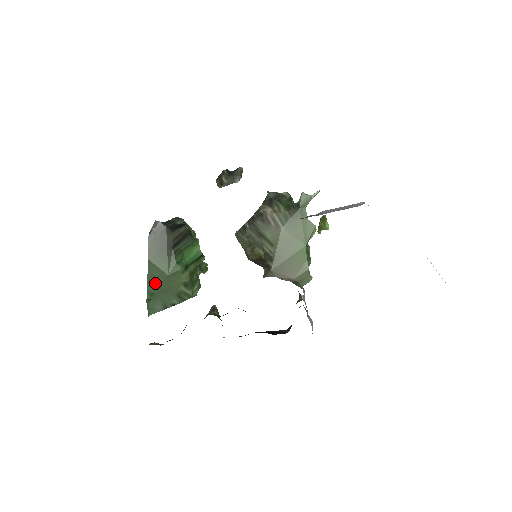
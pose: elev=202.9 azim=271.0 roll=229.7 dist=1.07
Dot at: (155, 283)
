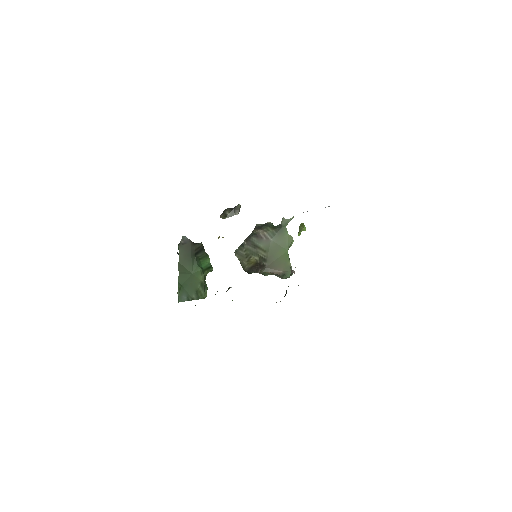
Dot at: (183, 278)
